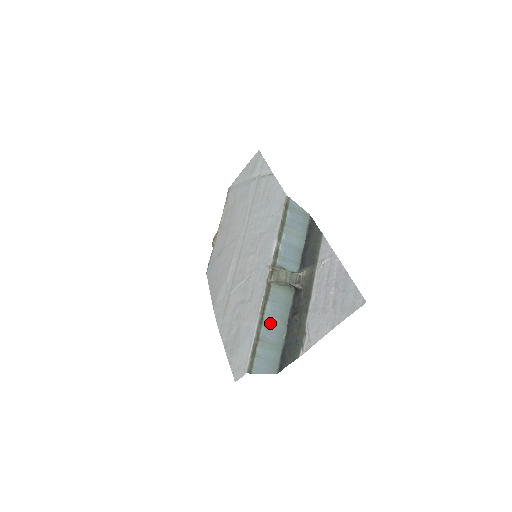
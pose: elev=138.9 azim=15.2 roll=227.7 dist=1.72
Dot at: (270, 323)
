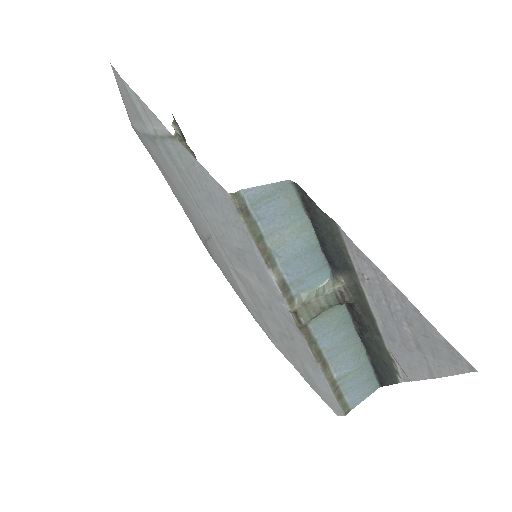
Dot at: (337, 356)
